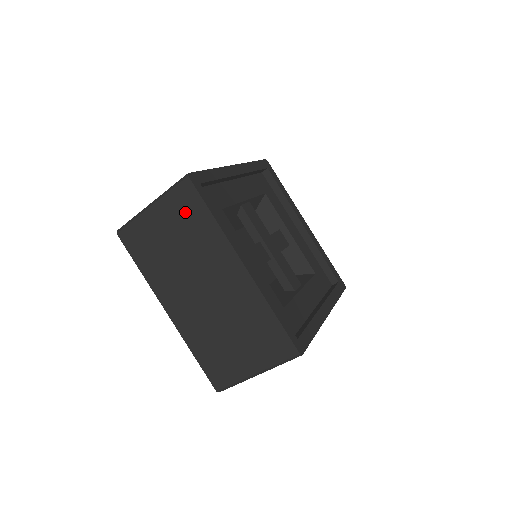
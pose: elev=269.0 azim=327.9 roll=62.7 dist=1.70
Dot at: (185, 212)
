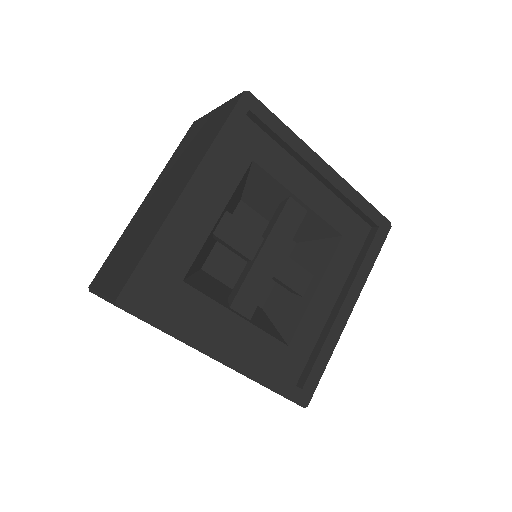
Dot at: (217, 121)
